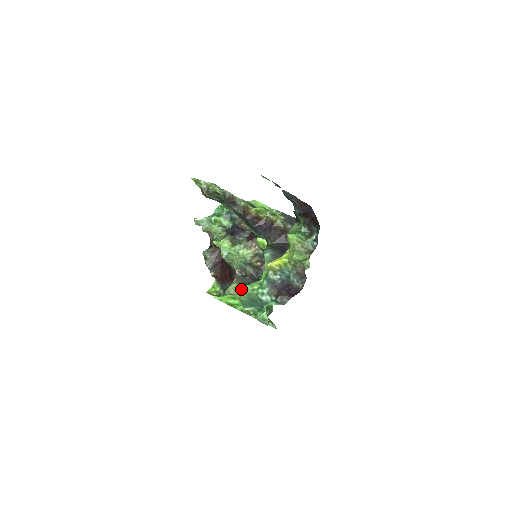
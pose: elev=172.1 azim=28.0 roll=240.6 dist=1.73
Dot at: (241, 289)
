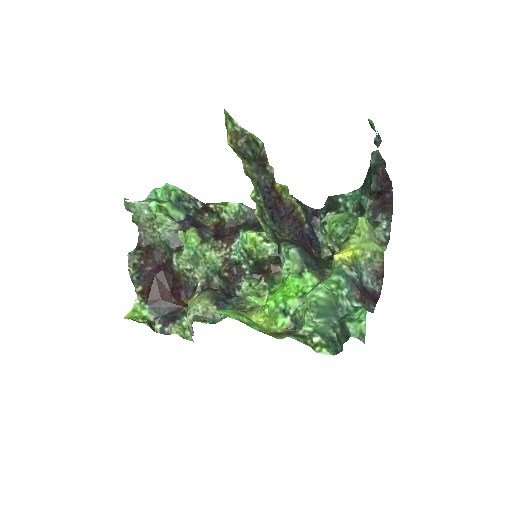
Dot at: (217, 307)
